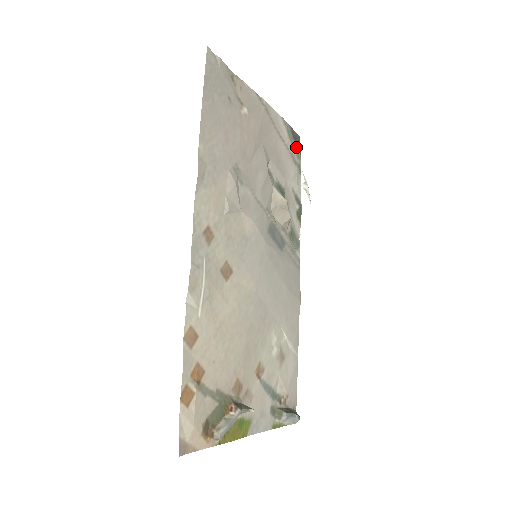
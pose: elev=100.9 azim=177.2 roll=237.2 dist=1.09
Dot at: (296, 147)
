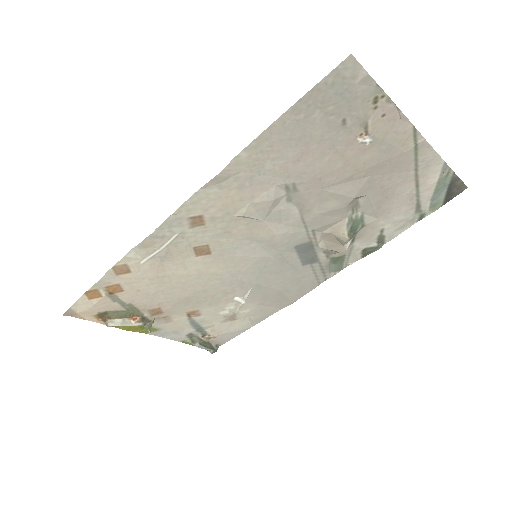
Dot at: (442, 196)
